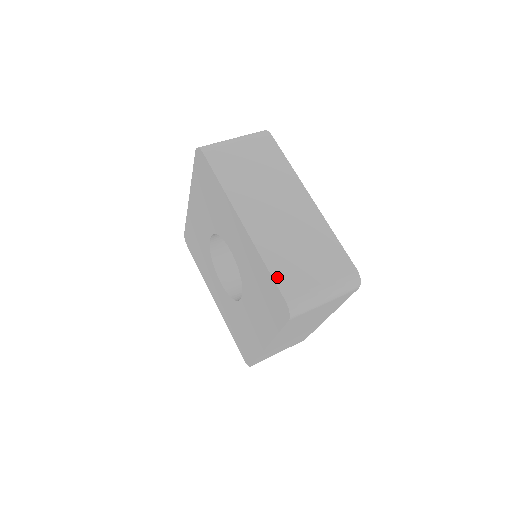
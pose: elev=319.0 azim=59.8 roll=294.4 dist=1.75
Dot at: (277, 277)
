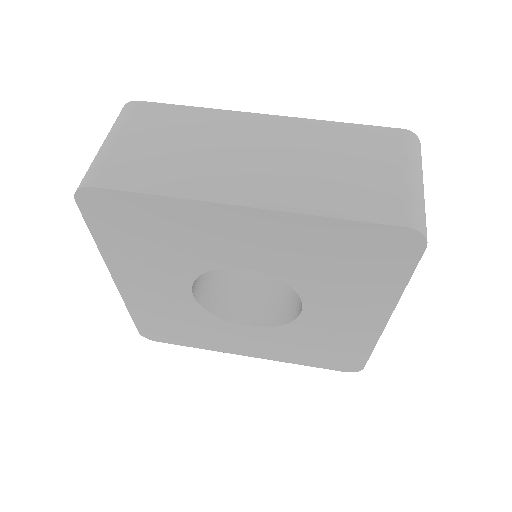
Dot at: (363, 216)
